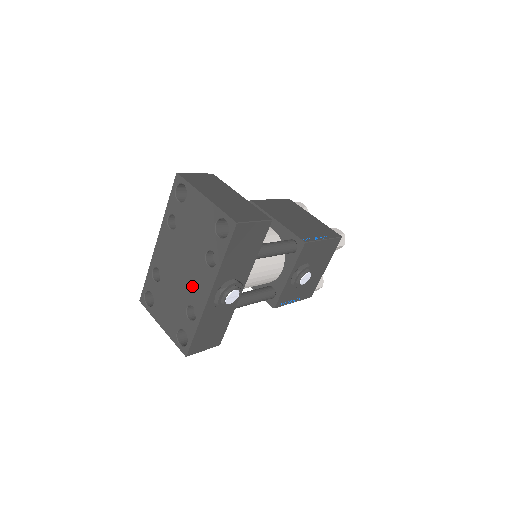
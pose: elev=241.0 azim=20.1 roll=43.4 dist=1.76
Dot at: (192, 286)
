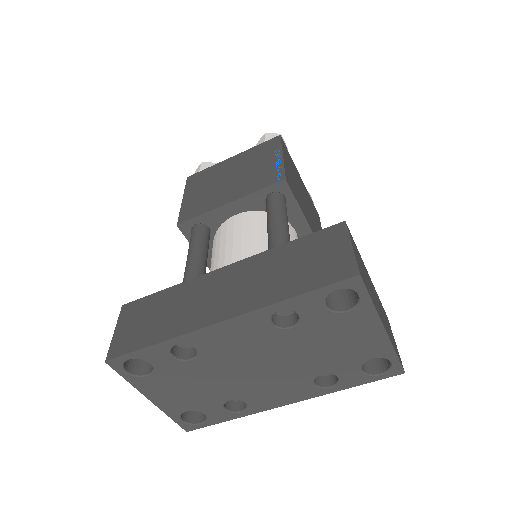
Dot at: (263, 389)
